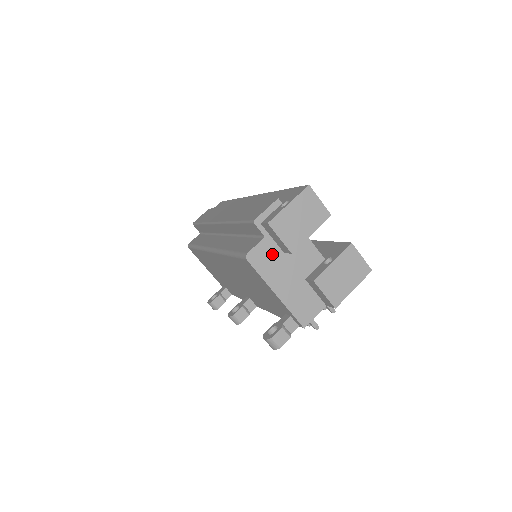
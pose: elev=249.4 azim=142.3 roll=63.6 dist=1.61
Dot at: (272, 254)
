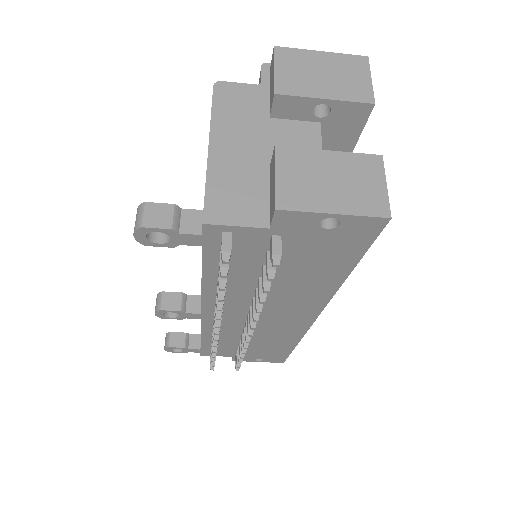
Dot at: (252, 106)
